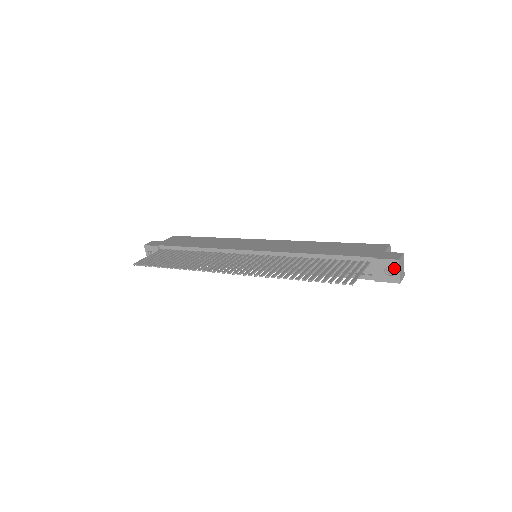
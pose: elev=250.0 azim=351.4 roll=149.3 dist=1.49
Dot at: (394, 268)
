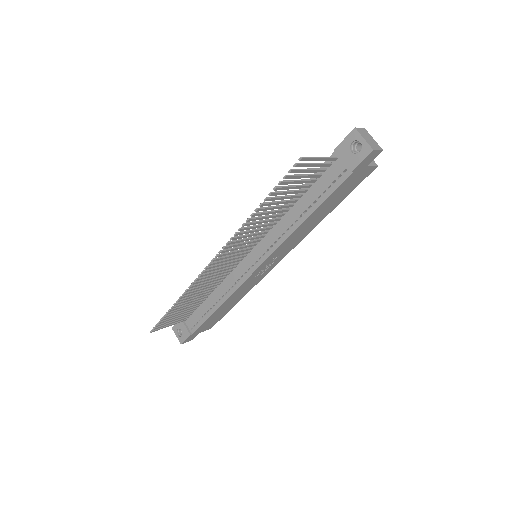
Dot at: (357, 140)
